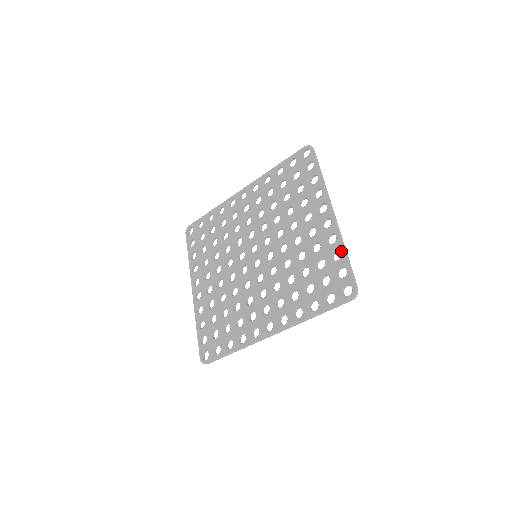
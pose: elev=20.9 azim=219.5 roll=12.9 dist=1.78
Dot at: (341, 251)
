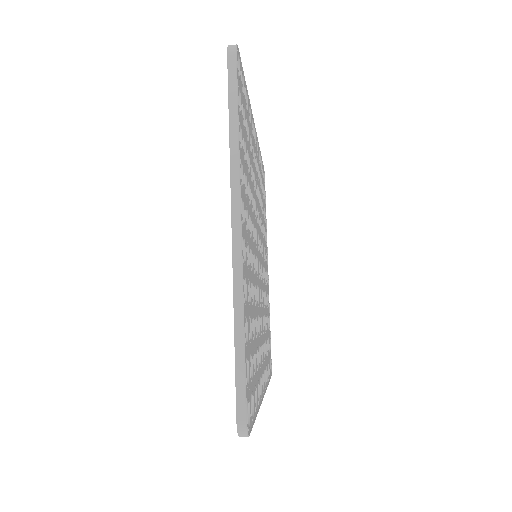
Dot at: (234, 328)
